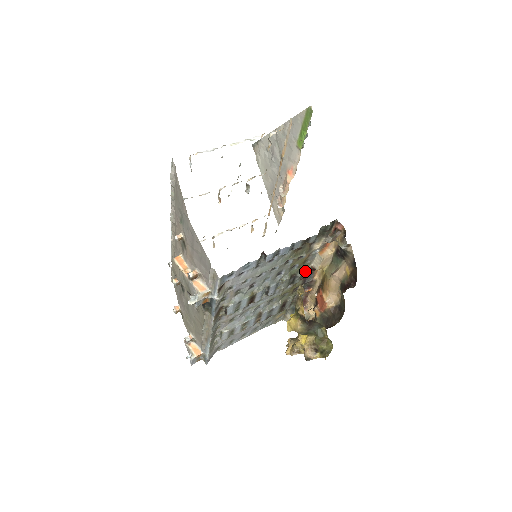
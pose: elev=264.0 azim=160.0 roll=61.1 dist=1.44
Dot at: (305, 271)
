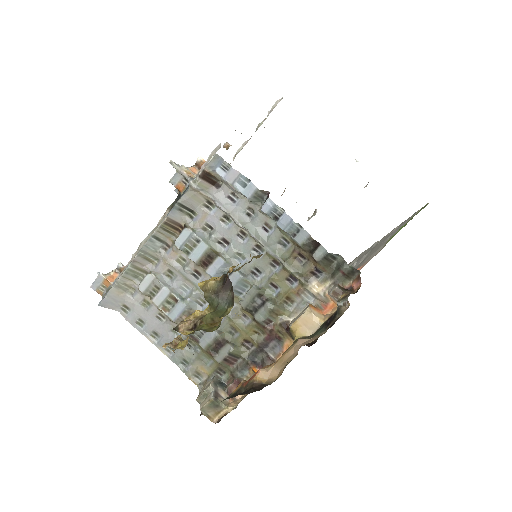
Dot at: (278, 319)
